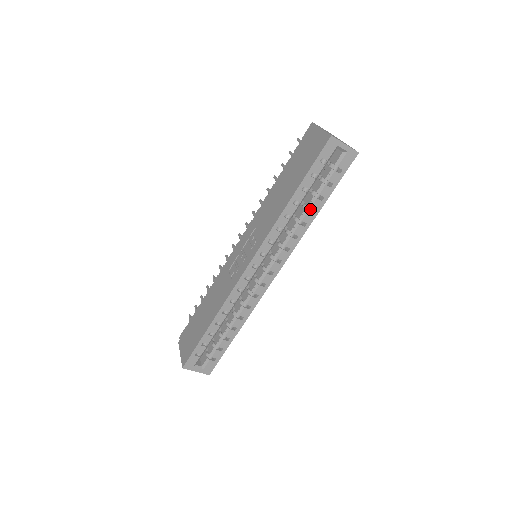
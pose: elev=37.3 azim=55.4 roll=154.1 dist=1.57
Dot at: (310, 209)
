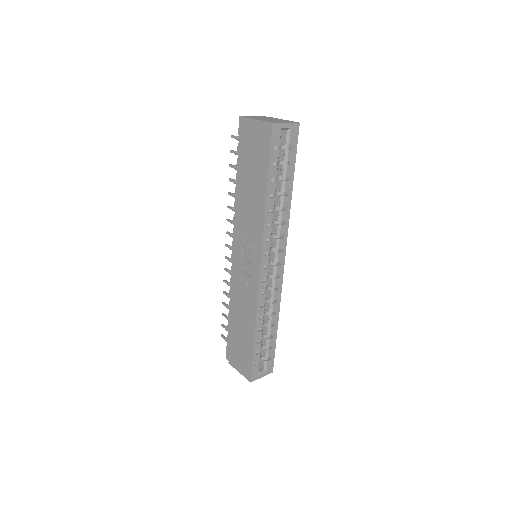
Dot at: (284, 193)
